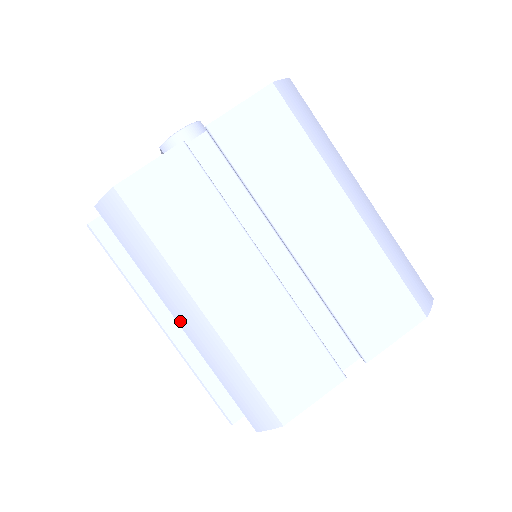
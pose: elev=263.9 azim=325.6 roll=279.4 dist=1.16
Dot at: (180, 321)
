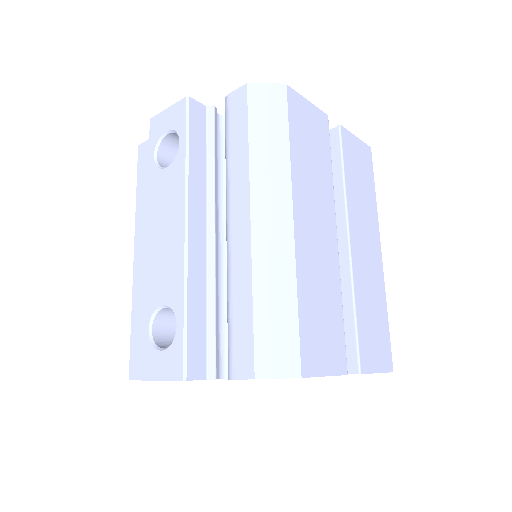
Dot at: (256, 218)
